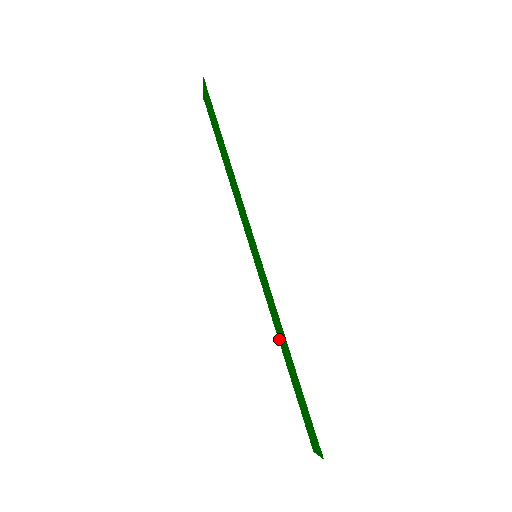
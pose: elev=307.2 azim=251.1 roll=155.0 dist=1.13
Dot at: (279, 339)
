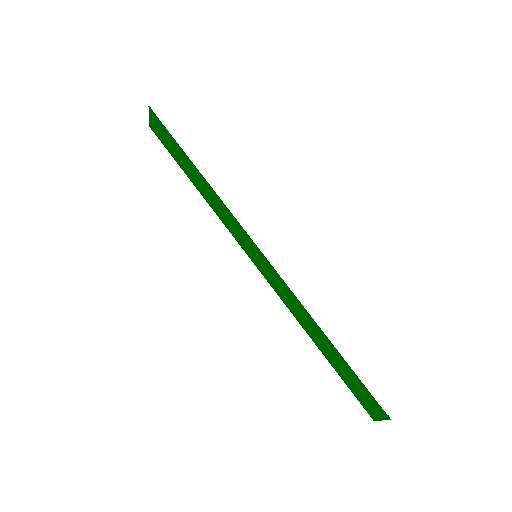
Dot at: (304, 327)
